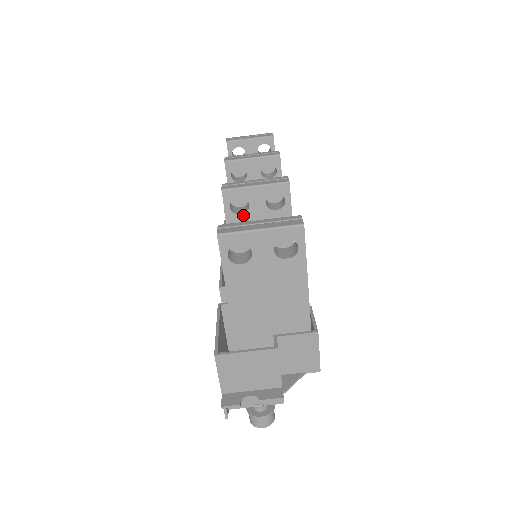
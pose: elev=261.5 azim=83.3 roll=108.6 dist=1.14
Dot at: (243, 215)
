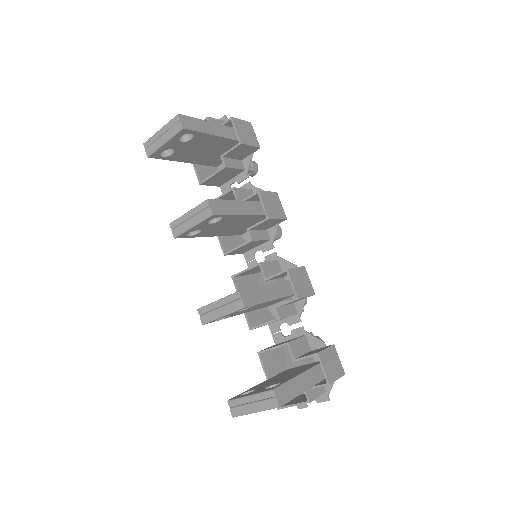
Dot at: occluded
